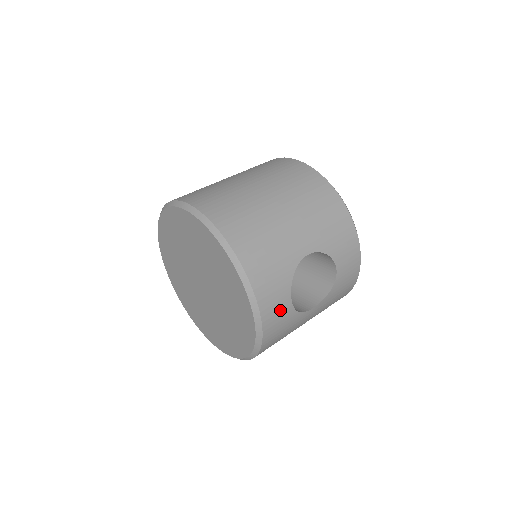
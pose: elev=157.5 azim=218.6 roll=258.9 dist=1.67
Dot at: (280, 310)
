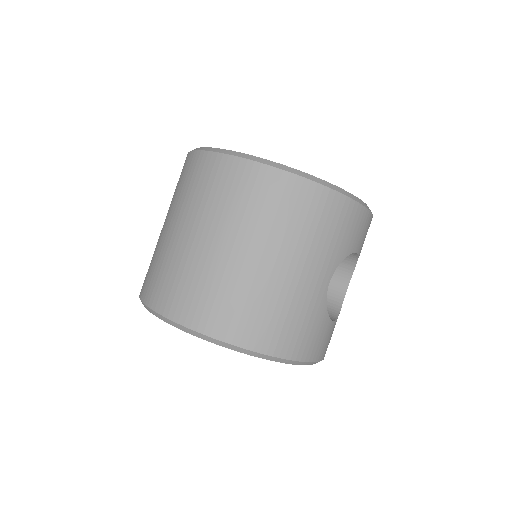
Dot at: (329, 337)
